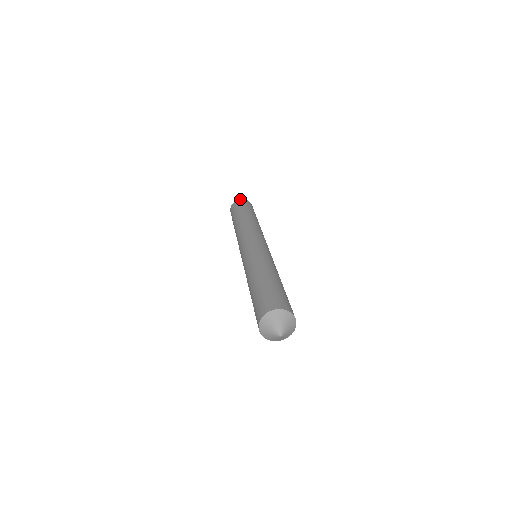
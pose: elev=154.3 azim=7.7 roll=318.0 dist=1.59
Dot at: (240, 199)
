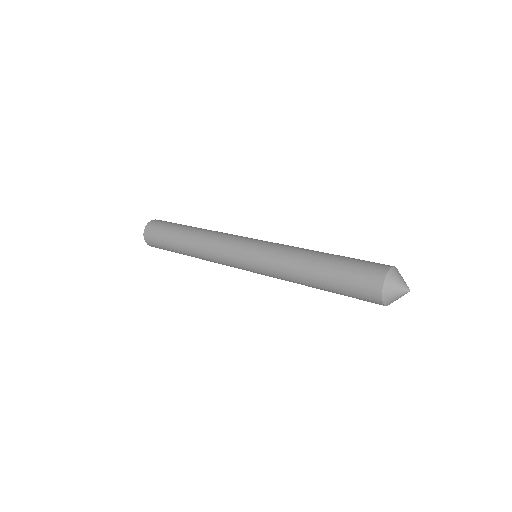
Dot at: occluded
